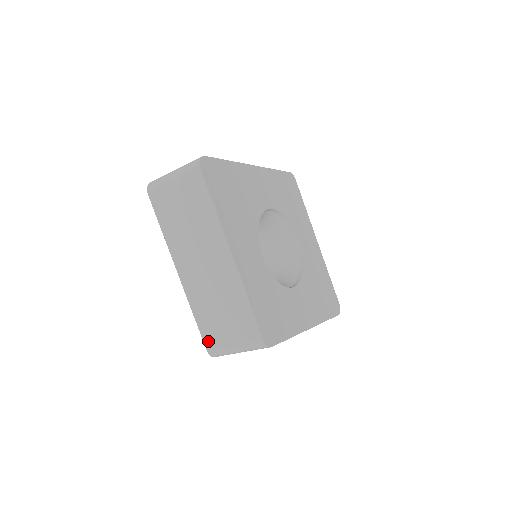
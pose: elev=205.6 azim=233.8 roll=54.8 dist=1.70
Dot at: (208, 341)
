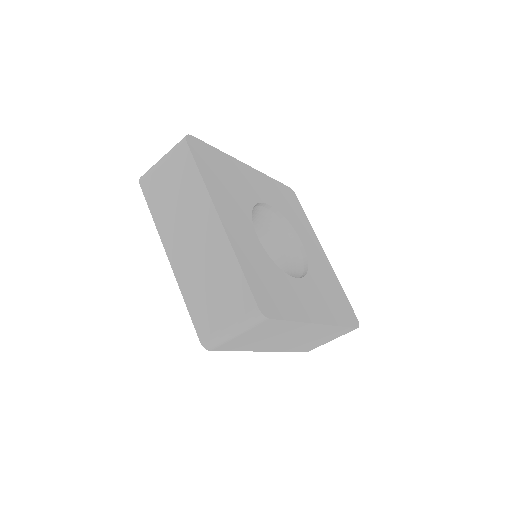
Dot at: (200, 328)
